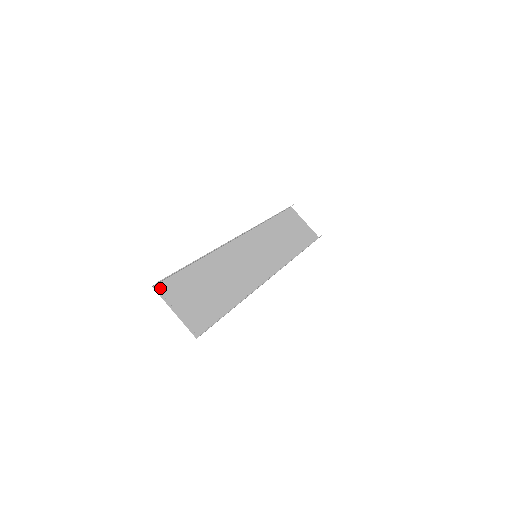
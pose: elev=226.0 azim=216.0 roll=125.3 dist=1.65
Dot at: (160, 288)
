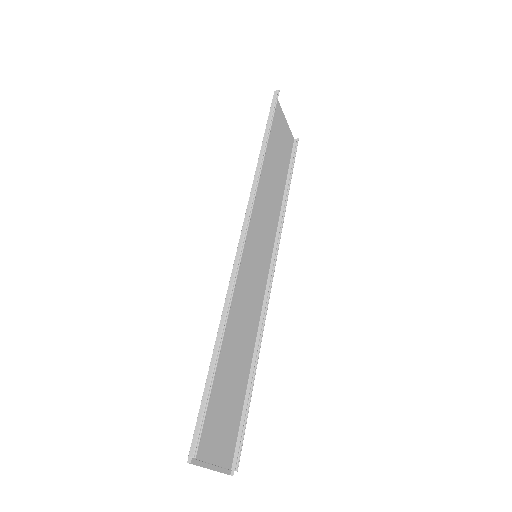
Dot at: (193, 452)
